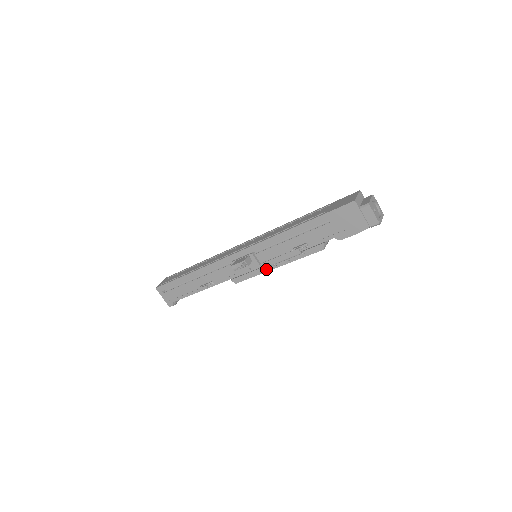
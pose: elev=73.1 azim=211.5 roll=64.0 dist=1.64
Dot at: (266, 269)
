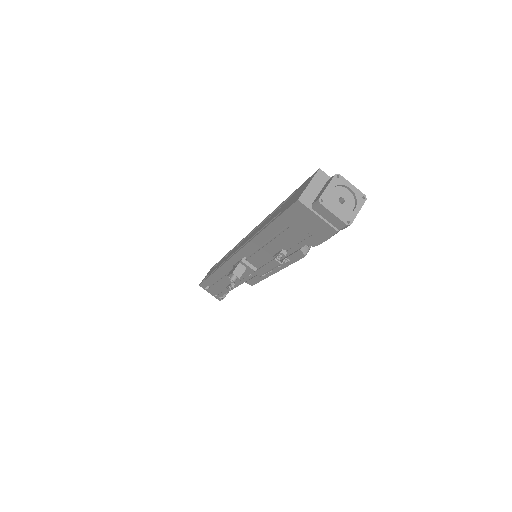
Dot at: (266, 274)
